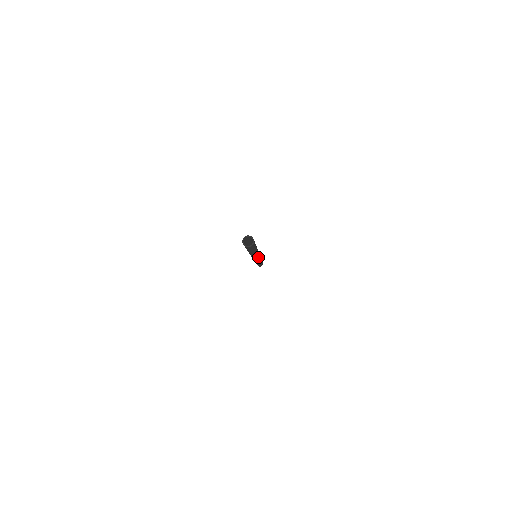
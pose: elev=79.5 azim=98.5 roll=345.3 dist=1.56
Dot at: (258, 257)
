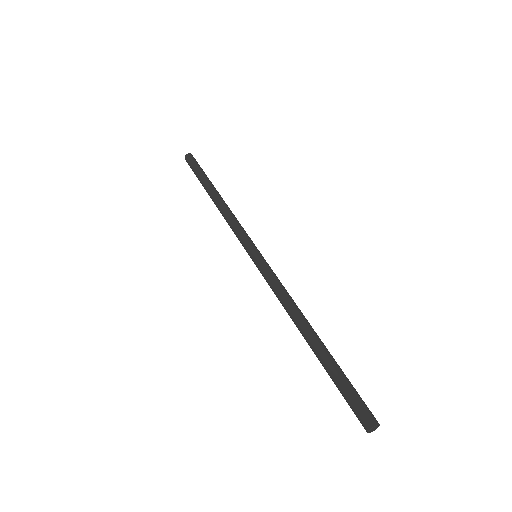
Dot at: occluded
